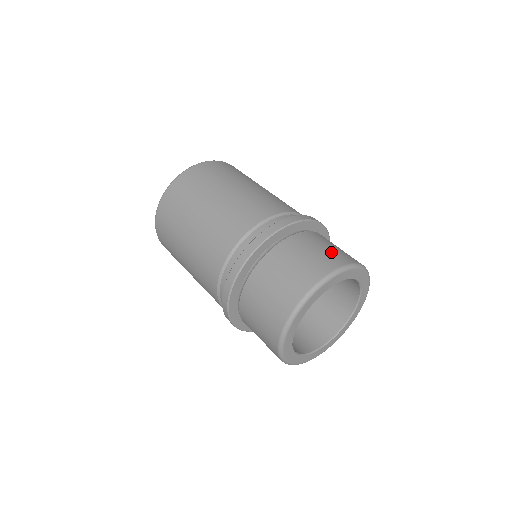
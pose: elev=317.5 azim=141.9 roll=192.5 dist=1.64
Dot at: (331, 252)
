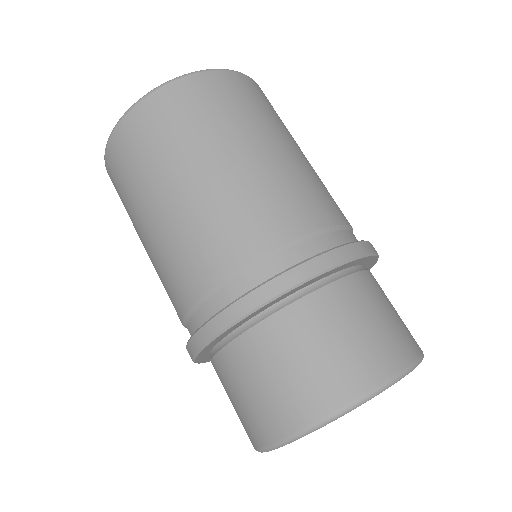
Dot at: (329, 366)
